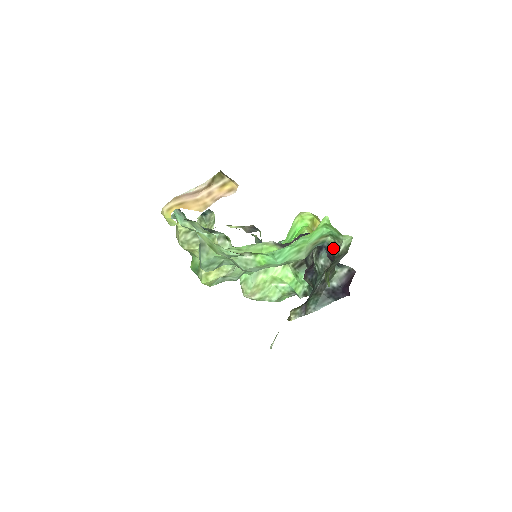
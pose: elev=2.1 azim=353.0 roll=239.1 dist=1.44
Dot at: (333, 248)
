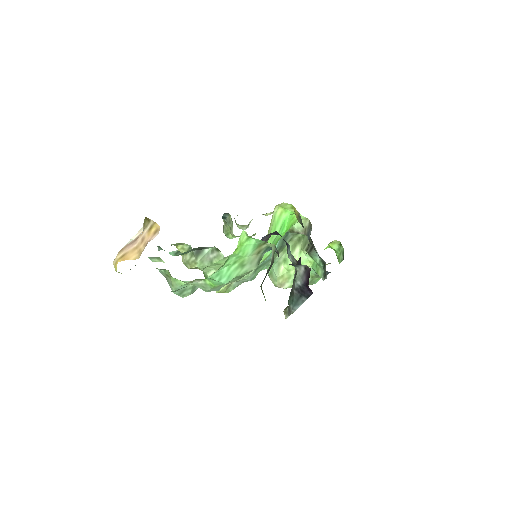
Dot at: (277, 252)
